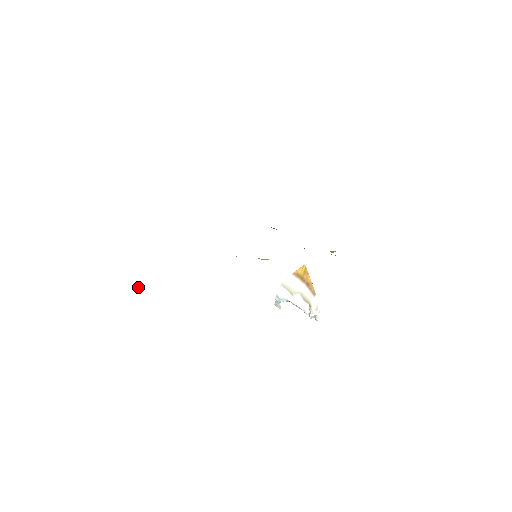
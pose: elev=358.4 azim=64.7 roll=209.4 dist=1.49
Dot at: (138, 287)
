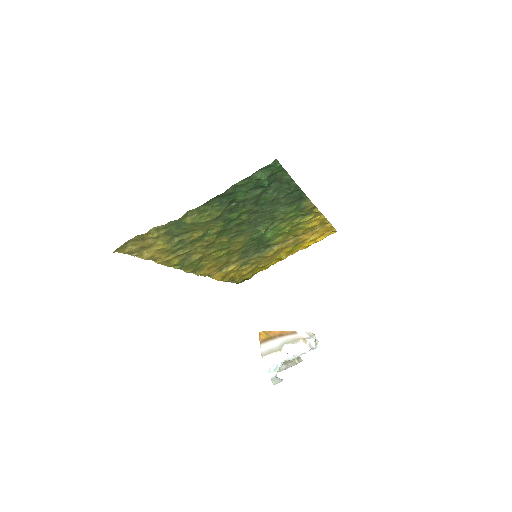
Dot at: (261, 172)
